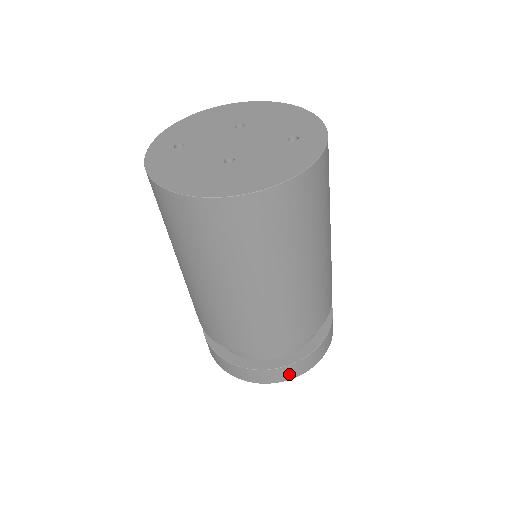
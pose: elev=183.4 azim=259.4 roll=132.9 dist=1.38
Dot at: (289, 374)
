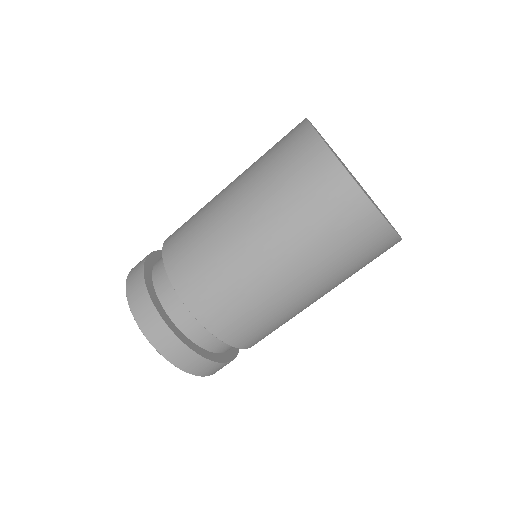
Dot at: (199, 369)
